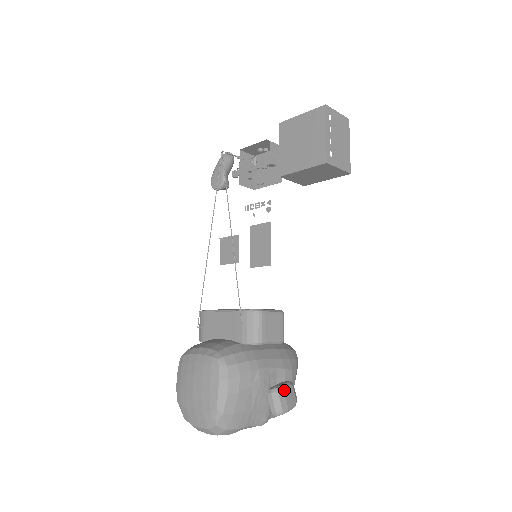
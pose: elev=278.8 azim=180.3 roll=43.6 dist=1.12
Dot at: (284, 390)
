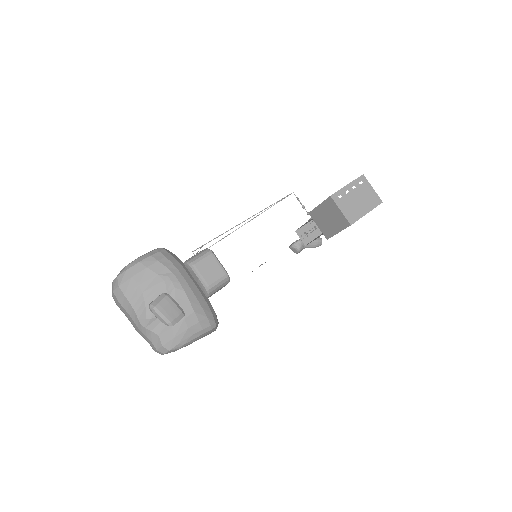
Dot at: (172, 301)
